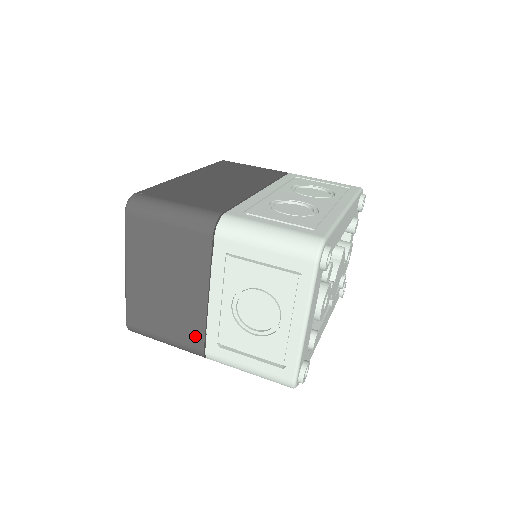
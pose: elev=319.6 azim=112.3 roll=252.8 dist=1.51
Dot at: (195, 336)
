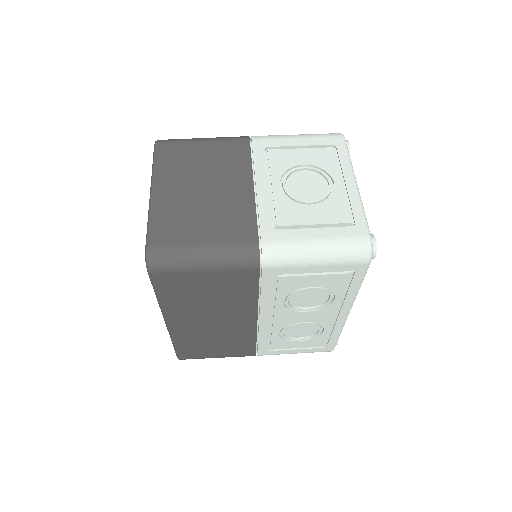
Dot at: (245, 228)
